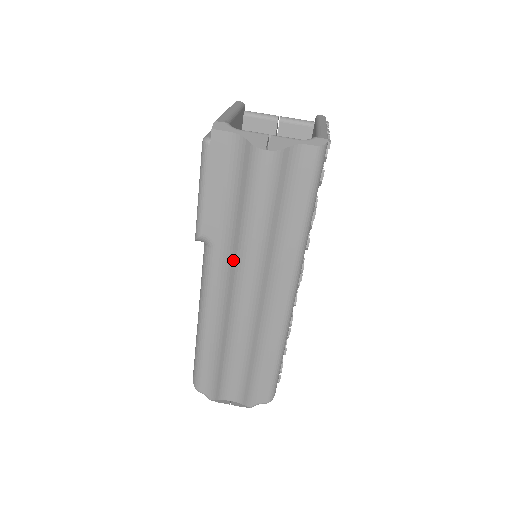
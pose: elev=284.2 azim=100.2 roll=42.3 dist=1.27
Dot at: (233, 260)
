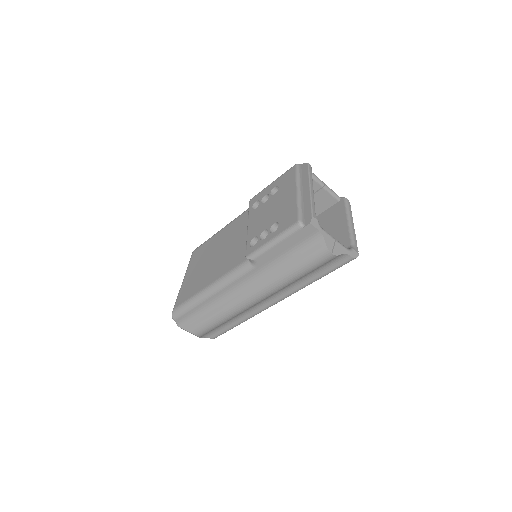
Dot at: (263, 280)
